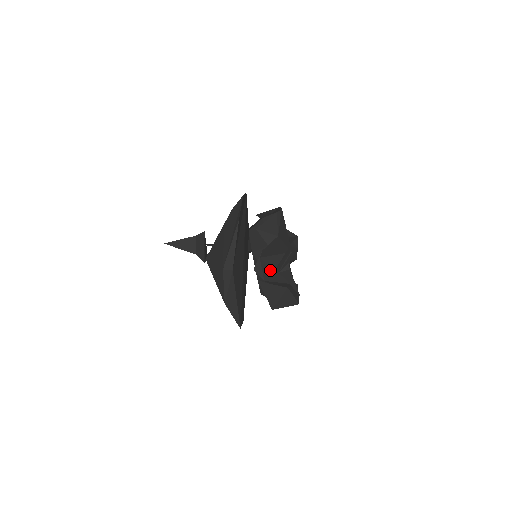
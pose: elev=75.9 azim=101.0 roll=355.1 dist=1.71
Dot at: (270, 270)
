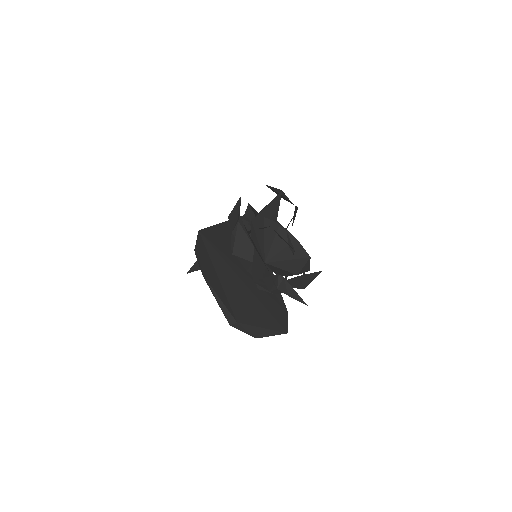
Dot at: occluded
